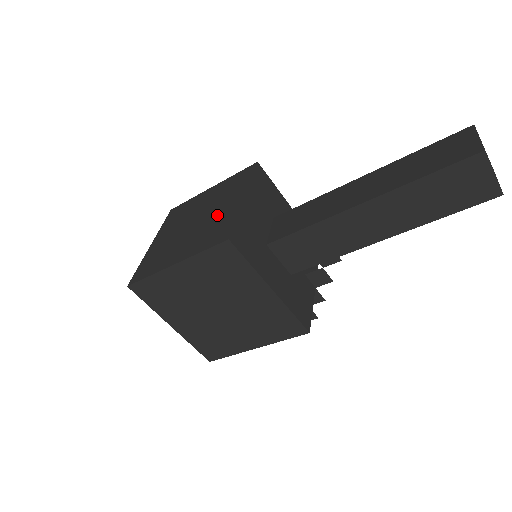
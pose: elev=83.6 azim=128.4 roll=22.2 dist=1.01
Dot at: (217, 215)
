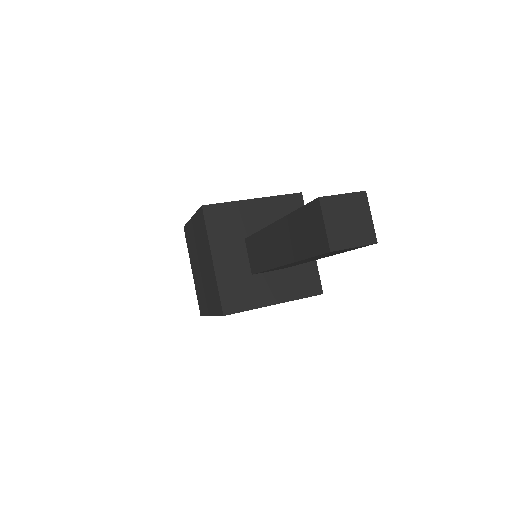
Dot at: (208, 273)
